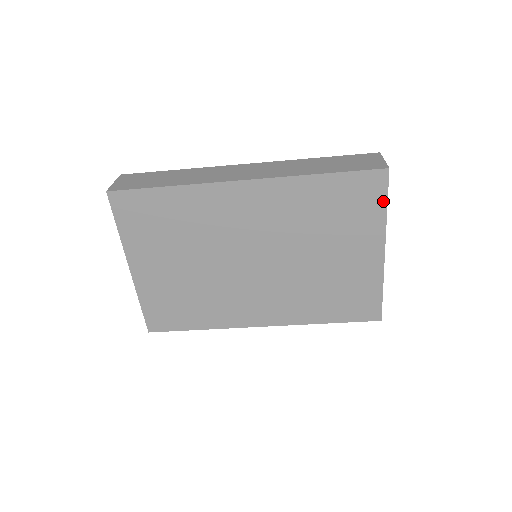
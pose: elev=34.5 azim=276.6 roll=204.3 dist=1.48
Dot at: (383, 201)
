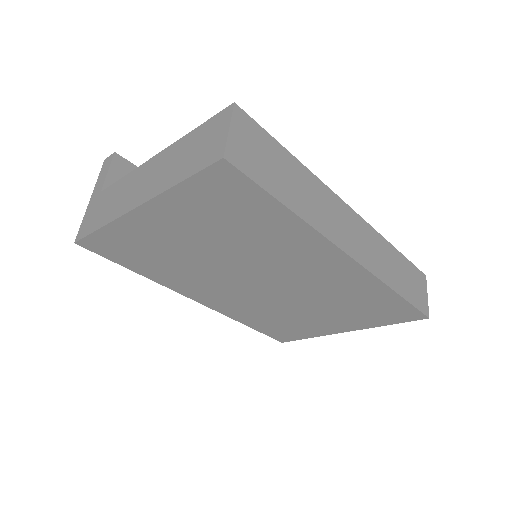
Dot at: (395, 322)
